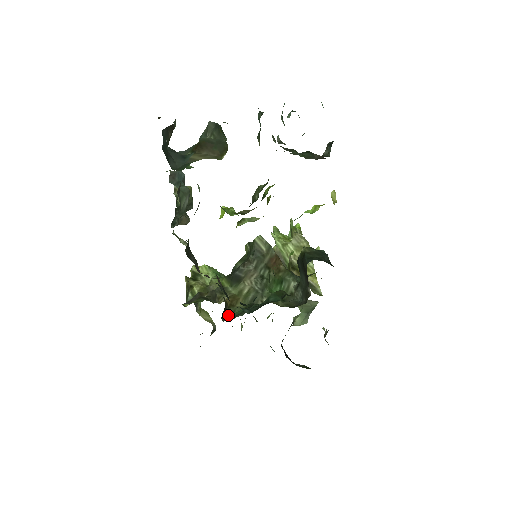
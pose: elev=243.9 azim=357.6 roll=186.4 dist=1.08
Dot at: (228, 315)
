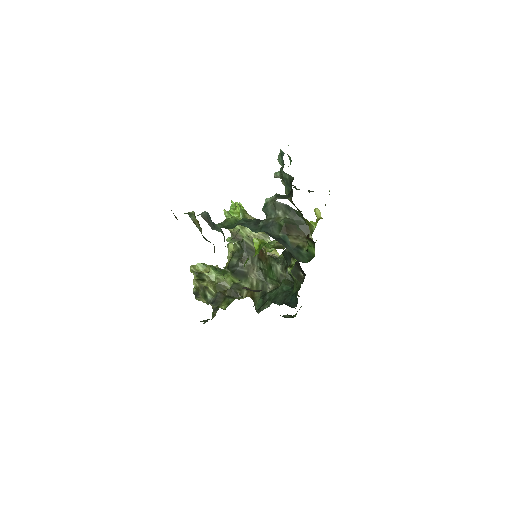
Dot at: (255, 306)
